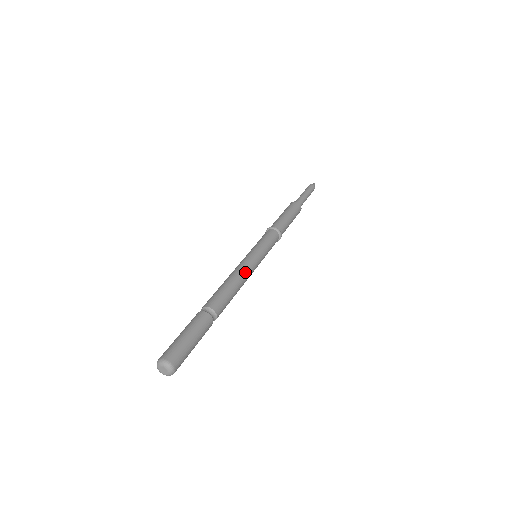
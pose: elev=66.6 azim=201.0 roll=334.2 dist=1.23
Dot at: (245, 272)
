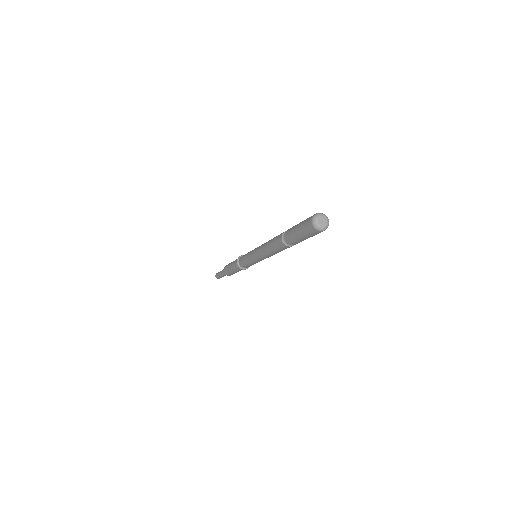
Dot at: occluded
